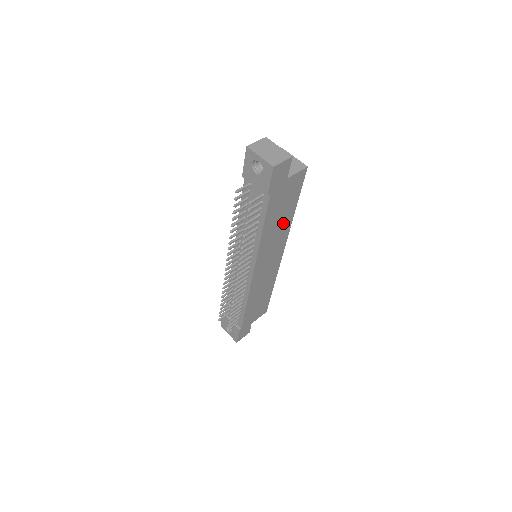
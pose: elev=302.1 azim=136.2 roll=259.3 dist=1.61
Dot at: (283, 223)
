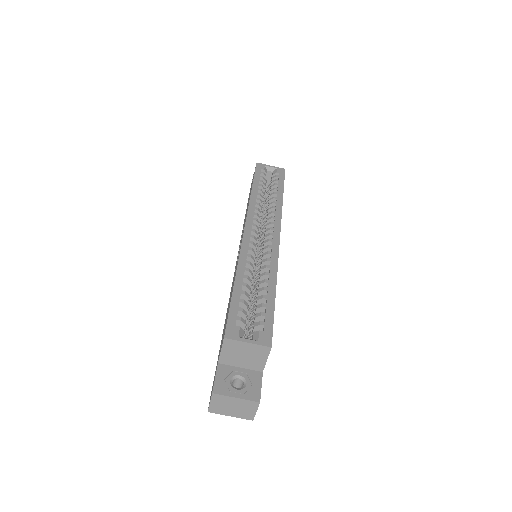
Dot at: occluded
